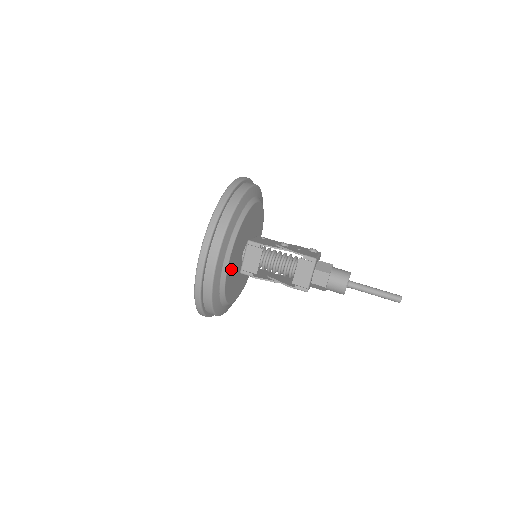
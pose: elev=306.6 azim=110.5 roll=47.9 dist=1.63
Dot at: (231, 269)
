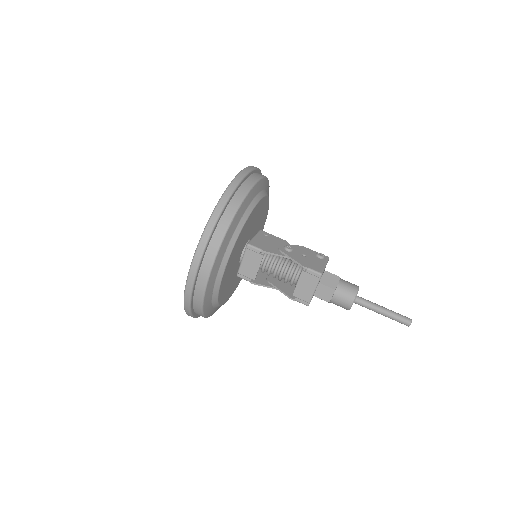
Dot at: (226, 278)
